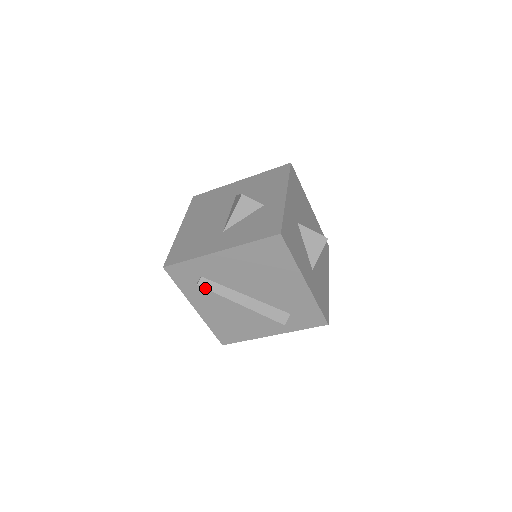
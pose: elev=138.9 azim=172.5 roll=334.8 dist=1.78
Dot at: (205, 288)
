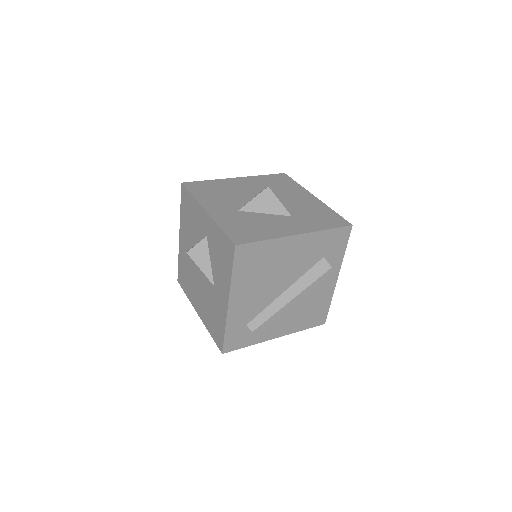
Dot at: occluded
